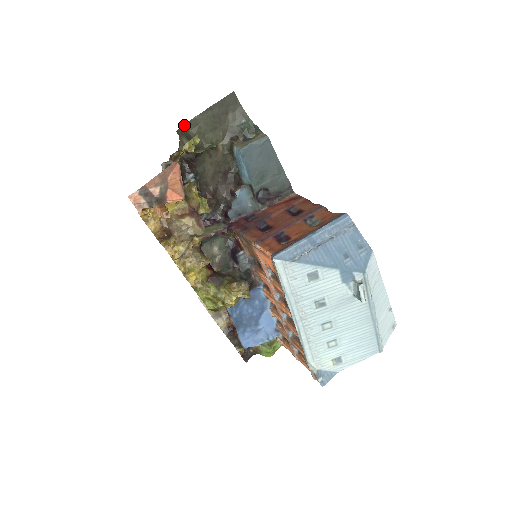
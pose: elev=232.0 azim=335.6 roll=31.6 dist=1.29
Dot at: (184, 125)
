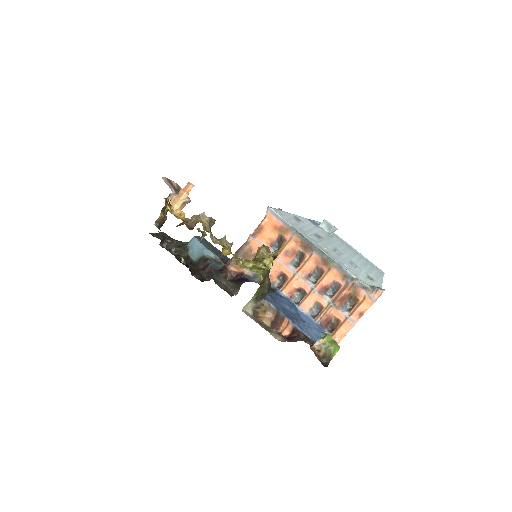
Dot at: (149, 233)
